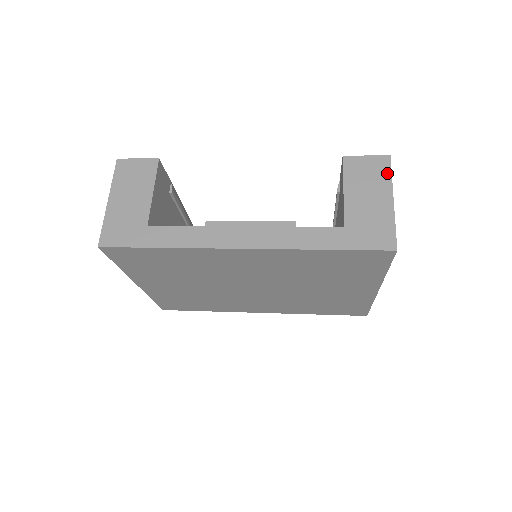
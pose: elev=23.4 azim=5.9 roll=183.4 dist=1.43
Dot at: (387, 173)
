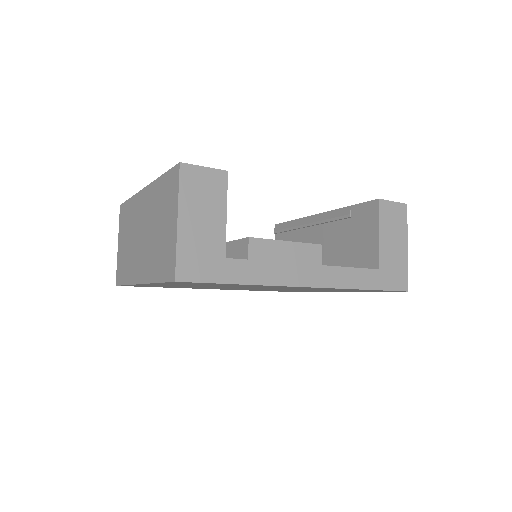
Dot at: (405, 221)
